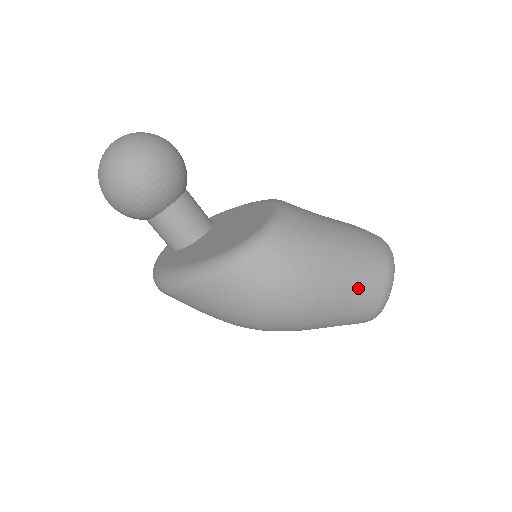
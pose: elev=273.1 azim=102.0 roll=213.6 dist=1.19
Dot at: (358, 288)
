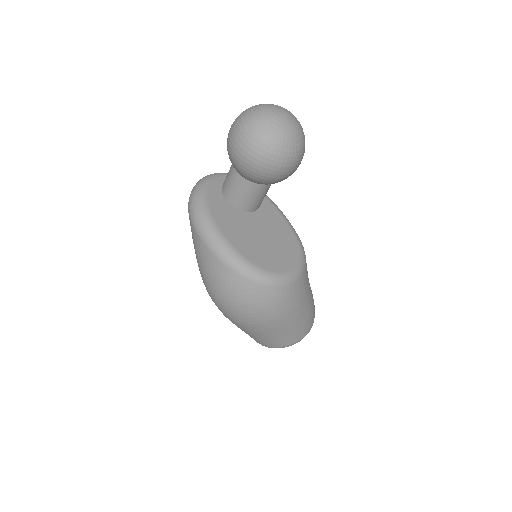
Dot at: (276, 338)
